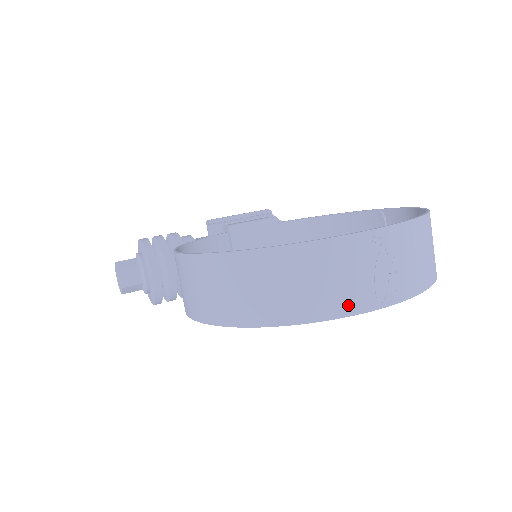
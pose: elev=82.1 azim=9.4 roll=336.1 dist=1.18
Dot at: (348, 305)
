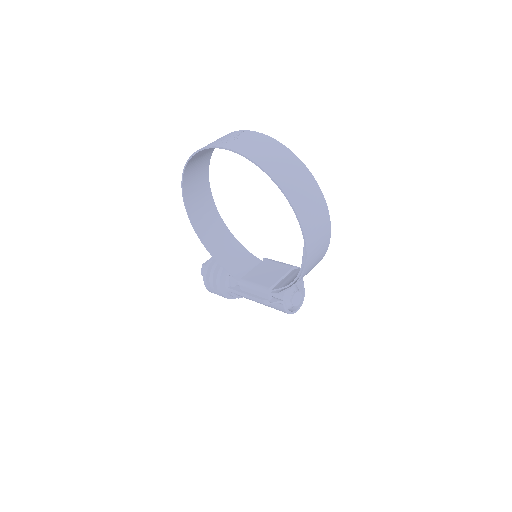
Dot at: (206, 146)
